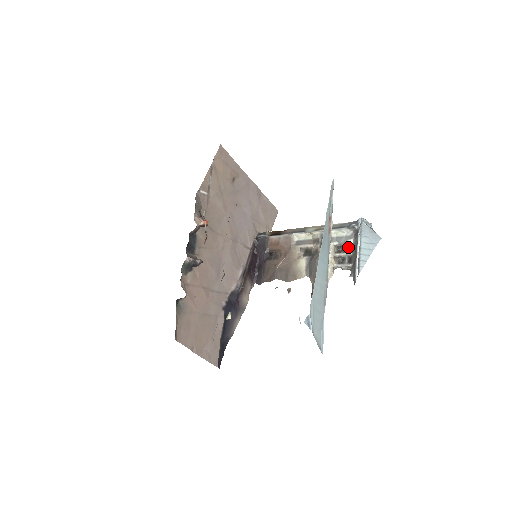
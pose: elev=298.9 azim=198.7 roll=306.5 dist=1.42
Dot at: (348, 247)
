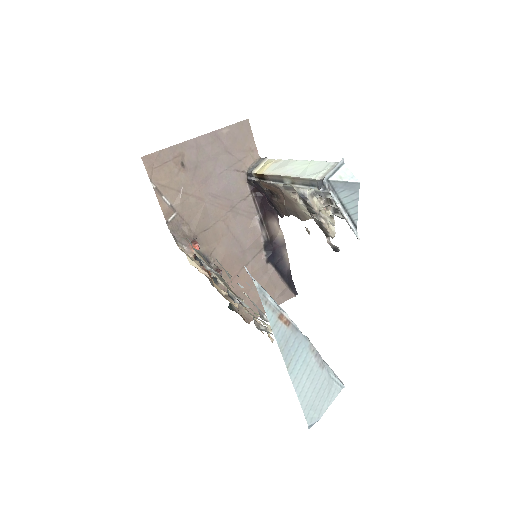
Dot at: occluded
